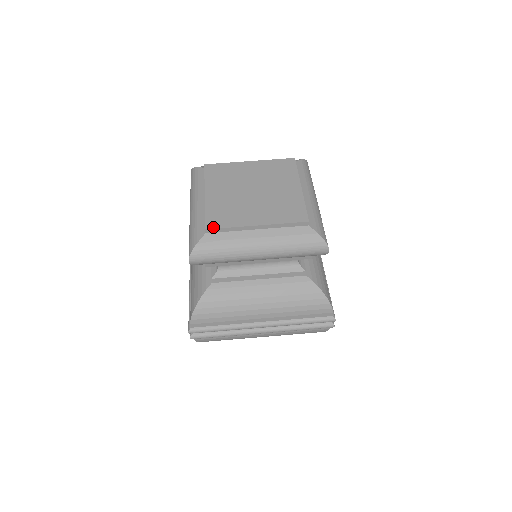
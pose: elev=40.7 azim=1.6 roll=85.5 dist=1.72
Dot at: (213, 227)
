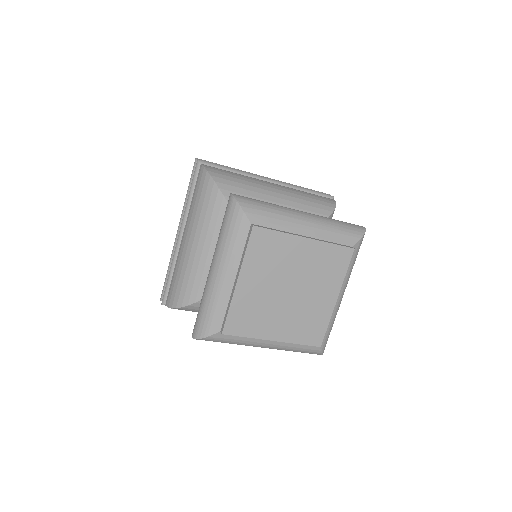
Dot at: (231, 333)
